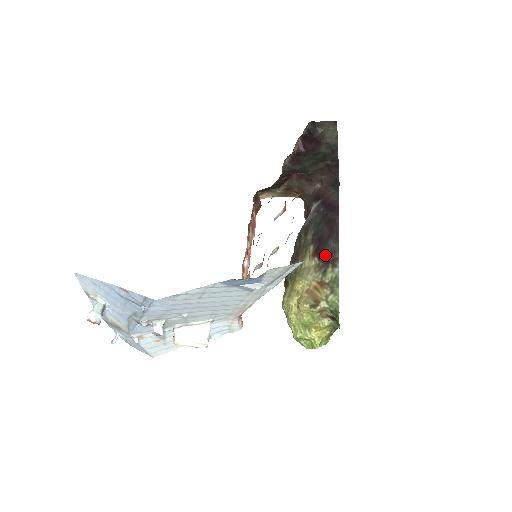
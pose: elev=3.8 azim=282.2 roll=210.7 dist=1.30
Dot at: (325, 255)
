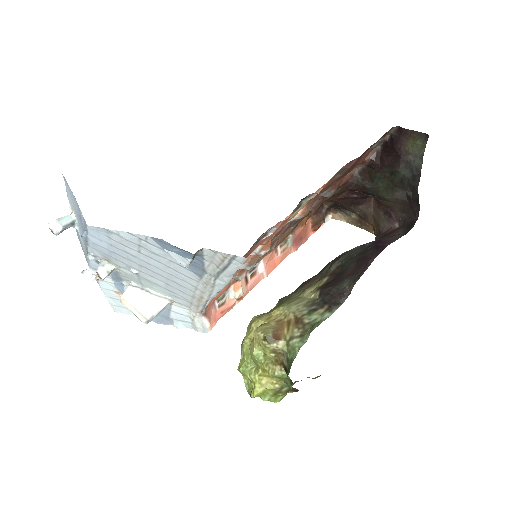
Dot at: (330, 293)
